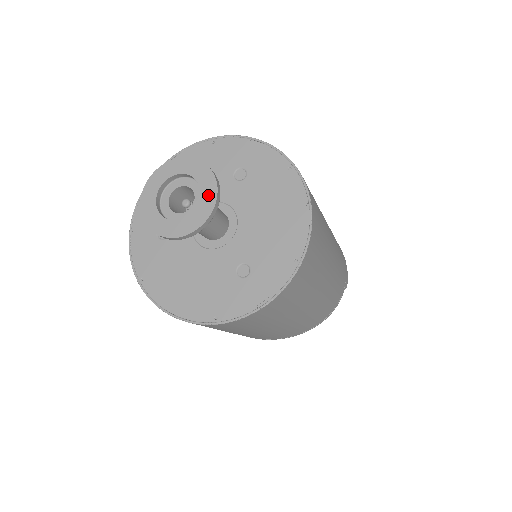
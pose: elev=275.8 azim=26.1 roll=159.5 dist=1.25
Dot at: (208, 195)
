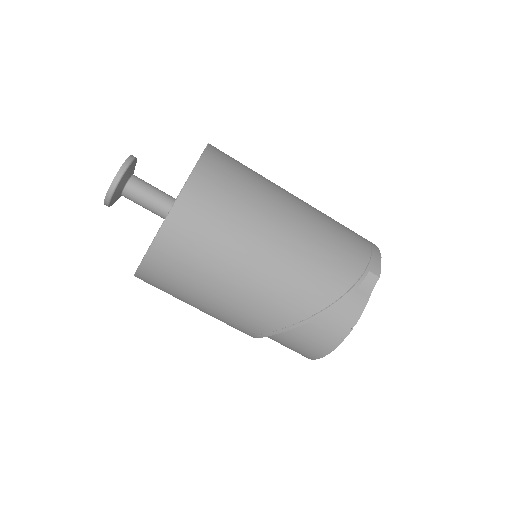
Dot at: occluded
